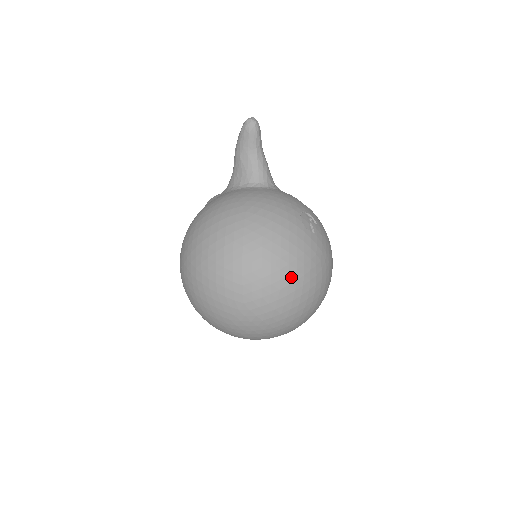
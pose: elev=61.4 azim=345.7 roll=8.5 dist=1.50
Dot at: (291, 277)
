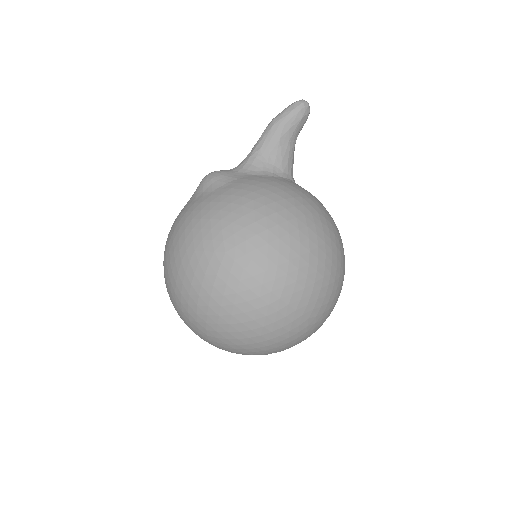
Dot at: (340, 292)
